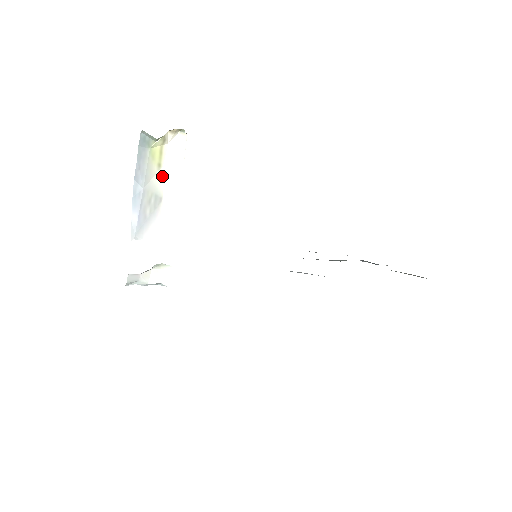
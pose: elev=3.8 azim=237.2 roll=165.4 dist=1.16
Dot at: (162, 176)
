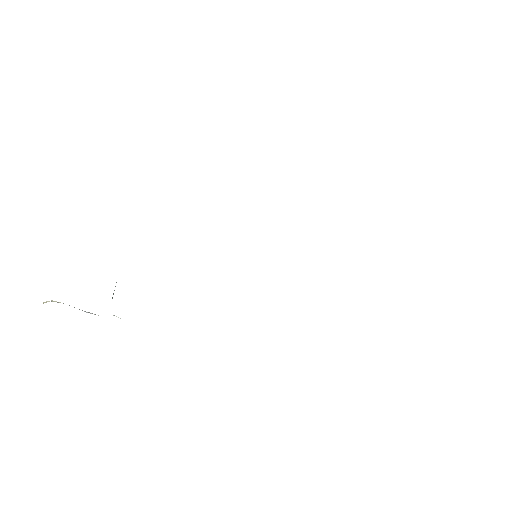
Dot at: occluded
